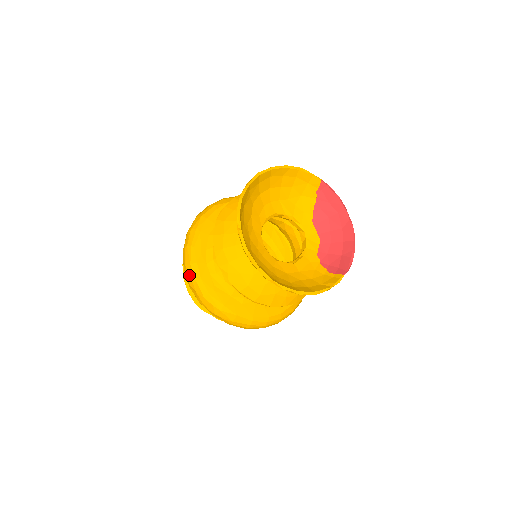
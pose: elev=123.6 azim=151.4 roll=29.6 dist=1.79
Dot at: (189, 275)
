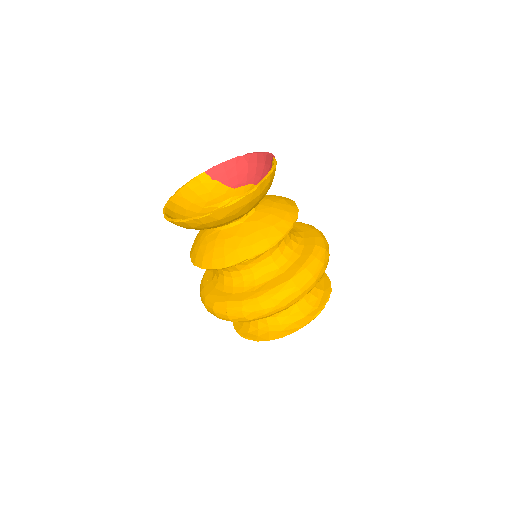
Dot at: (235, 314)
